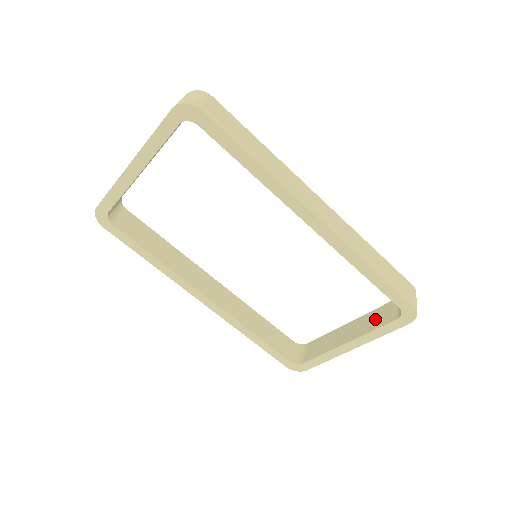
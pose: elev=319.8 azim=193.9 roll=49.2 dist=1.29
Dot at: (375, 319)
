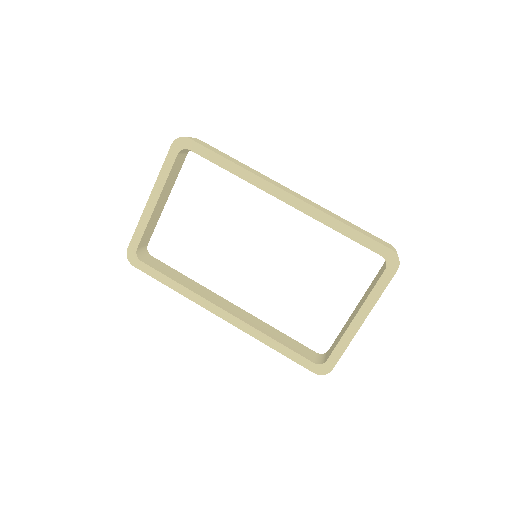
Dot at: (371, 286)
